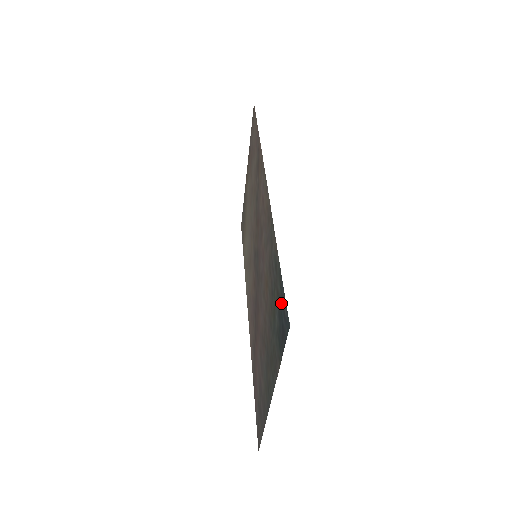
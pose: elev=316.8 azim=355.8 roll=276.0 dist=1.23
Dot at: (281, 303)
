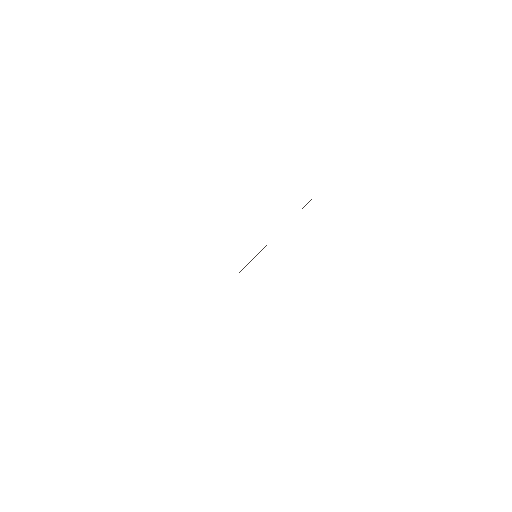
Dot at: occluded
